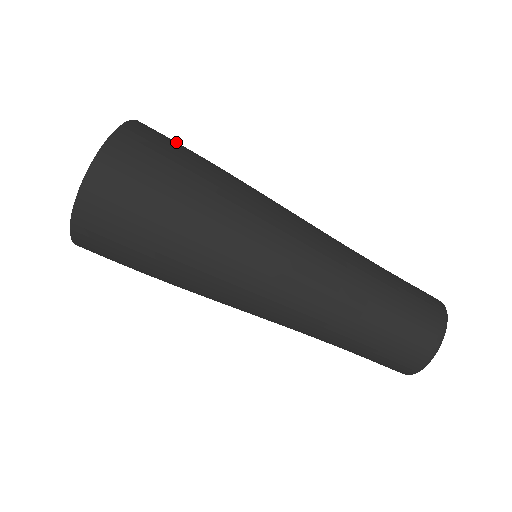
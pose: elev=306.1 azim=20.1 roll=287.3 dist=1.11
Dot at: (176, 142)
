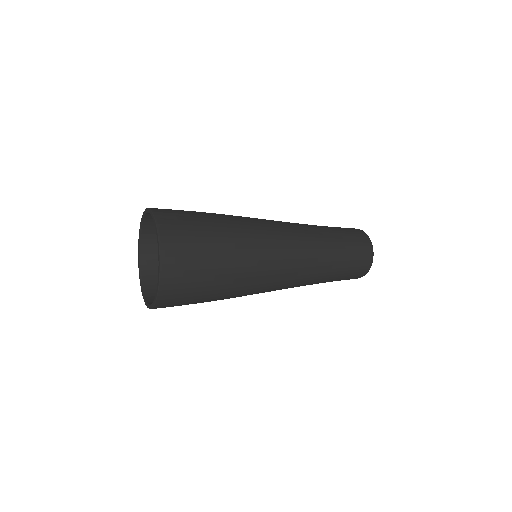
Dot at: occluded
